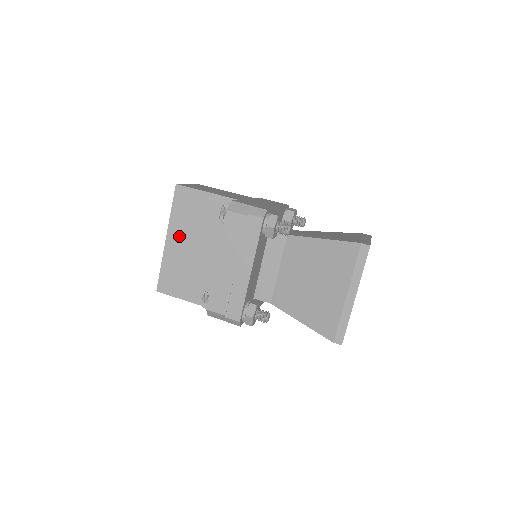
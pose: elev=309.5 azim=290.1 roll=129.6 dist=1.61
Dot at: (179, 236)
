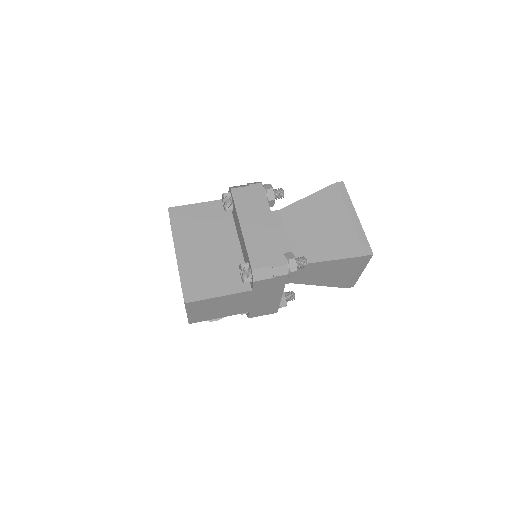
Dot at: (188, 245)
